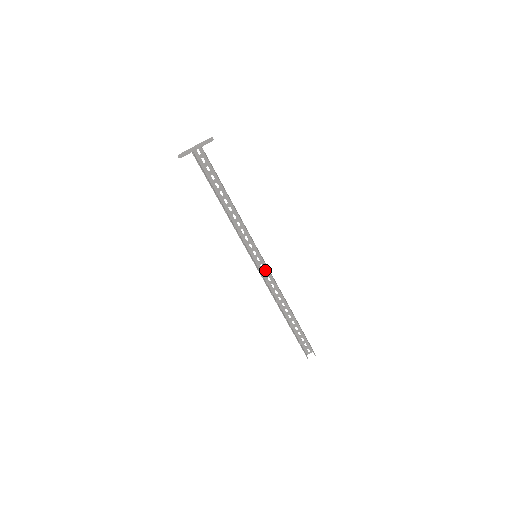
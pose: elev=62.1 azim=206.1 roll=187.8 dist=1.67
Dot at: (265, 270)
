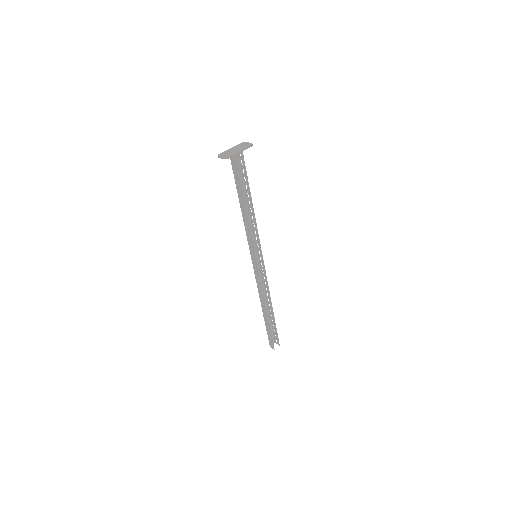
Dot at: (258, 269)
